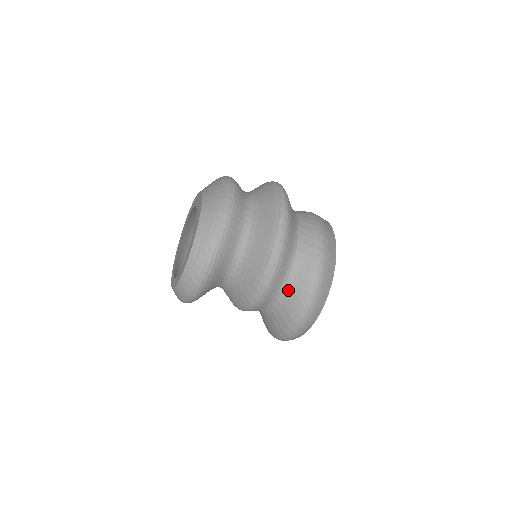
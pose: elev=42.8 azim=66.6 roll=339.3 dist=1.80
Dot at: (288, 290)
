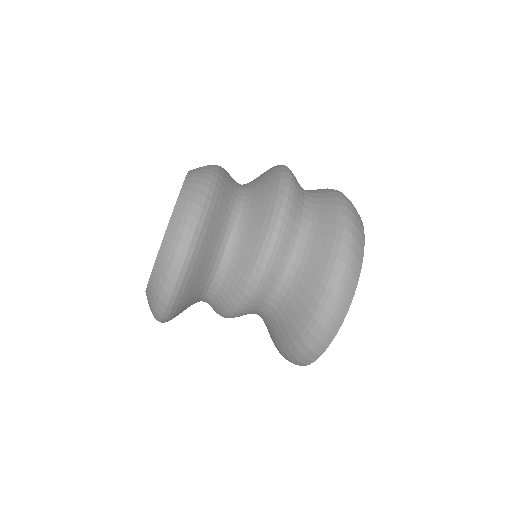
Dot at: (314, 205)
